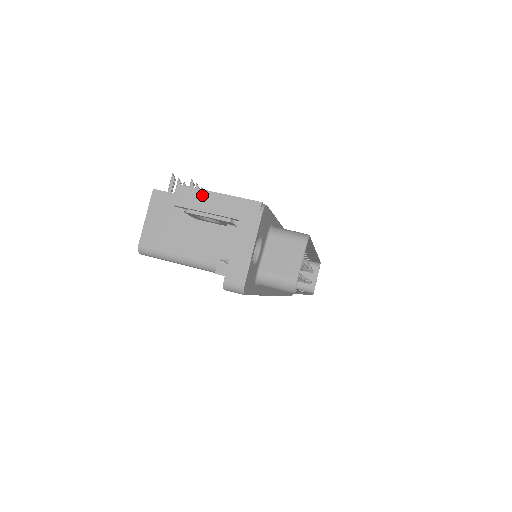
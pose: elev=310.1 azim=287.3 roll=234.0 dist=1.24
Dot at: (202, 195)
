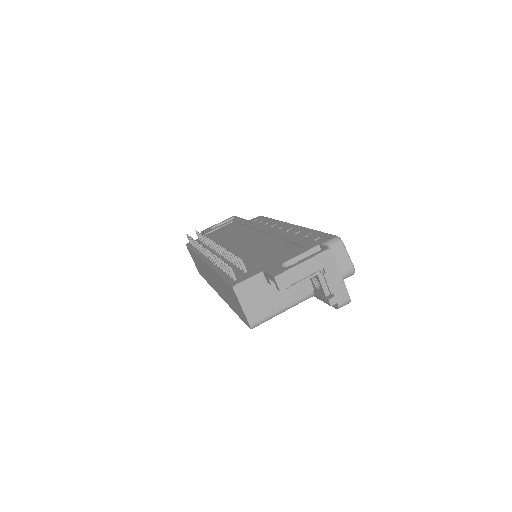
Dot at: (293, 272)
